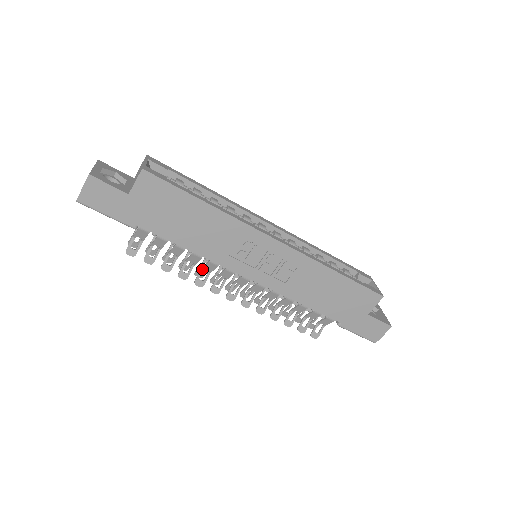
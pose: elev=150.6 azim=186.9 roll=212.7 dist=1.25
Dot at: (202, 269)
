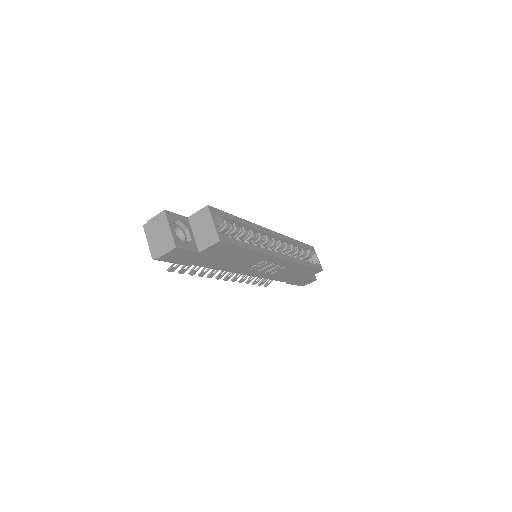
Dot at: occluded
